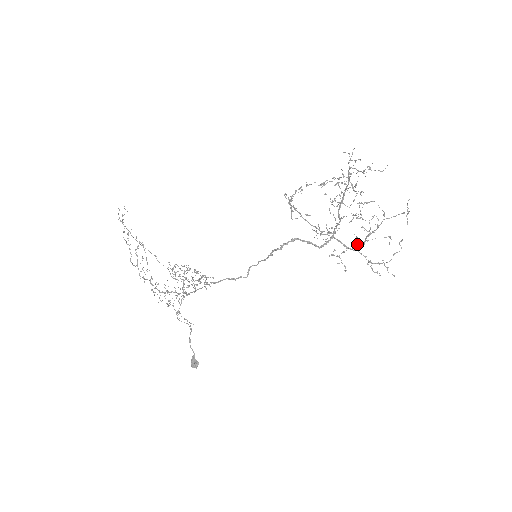
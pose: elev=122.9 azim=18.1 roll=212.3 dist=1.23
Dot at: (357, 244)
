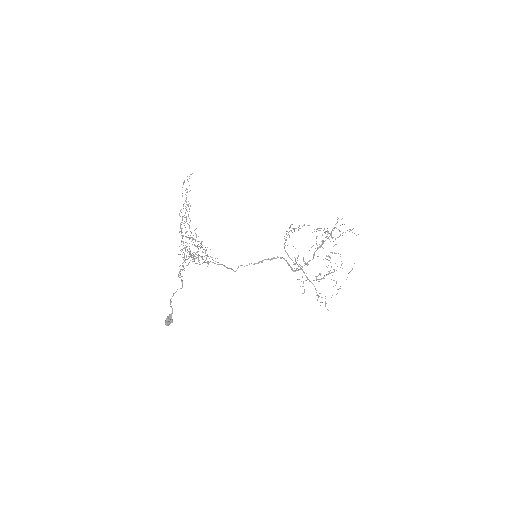
Dot at: (316, 278)
